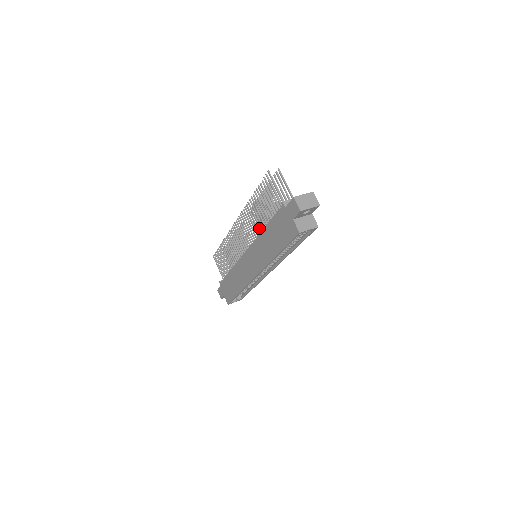
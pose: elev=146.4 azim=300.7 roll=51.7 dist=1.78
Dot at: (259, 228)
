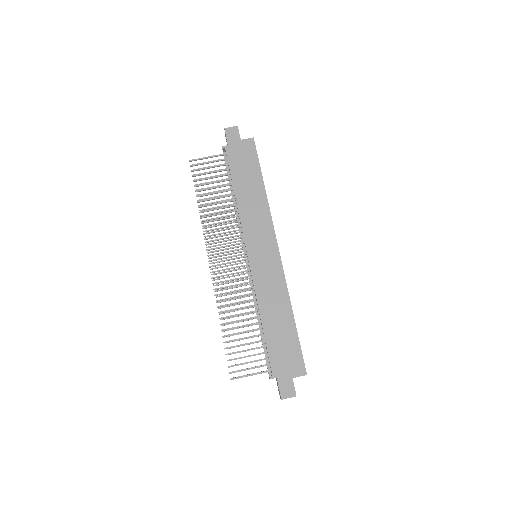
Dot at: (231, 212)
